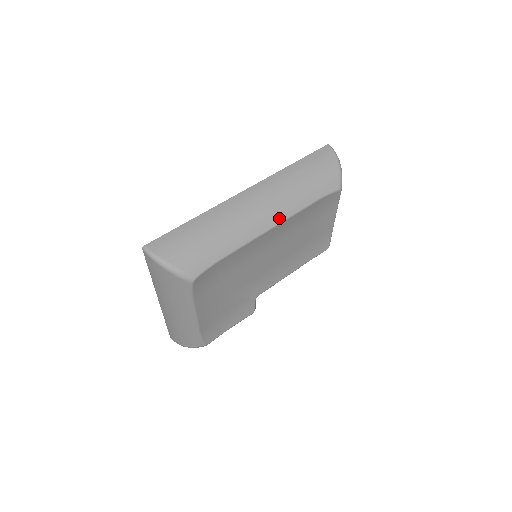
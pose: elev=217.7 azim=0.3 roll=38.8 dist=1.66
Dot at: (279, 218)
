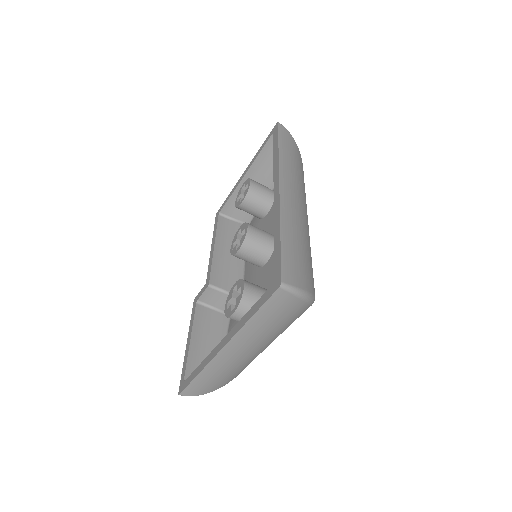
Dot at: (306, 208)
